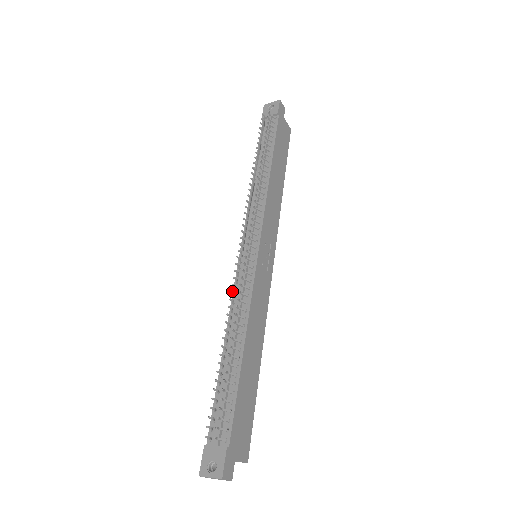
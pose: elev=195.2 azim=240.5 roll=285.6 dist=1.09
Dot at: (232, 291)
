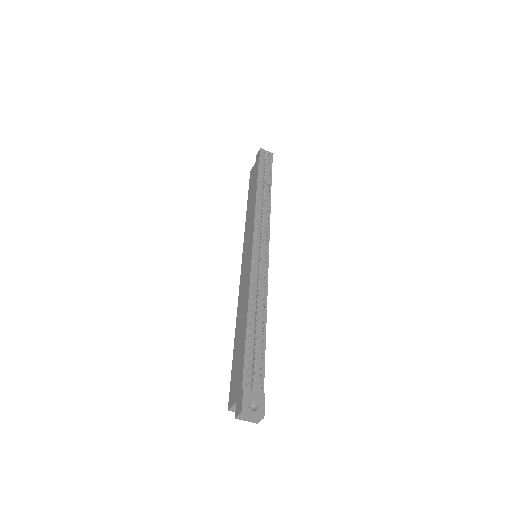
Dot at: occluded
